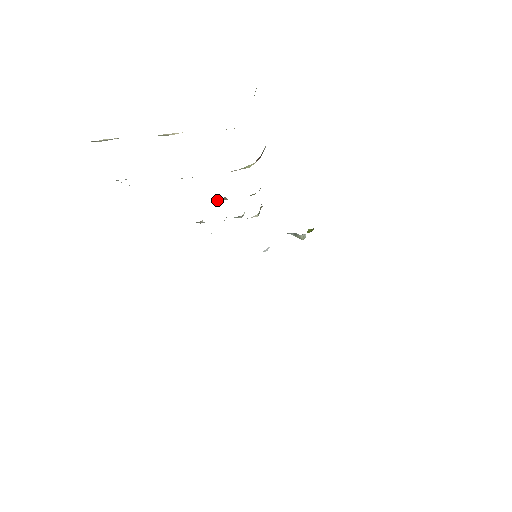
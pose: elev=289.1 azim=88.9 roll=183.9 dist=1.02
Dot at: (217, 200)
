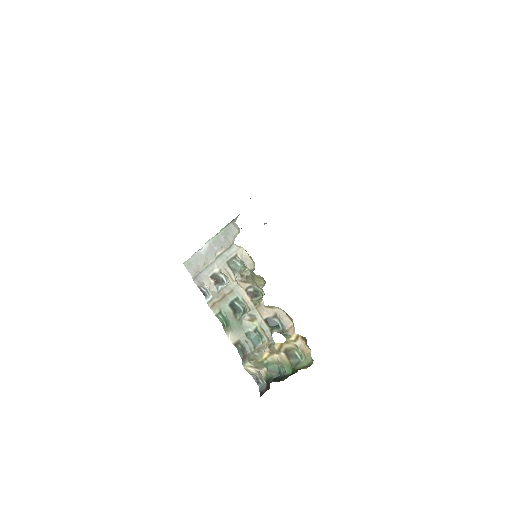
Dot at: (243, 287)
